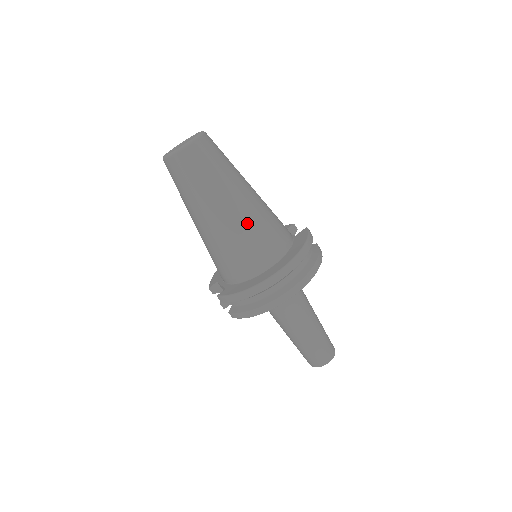
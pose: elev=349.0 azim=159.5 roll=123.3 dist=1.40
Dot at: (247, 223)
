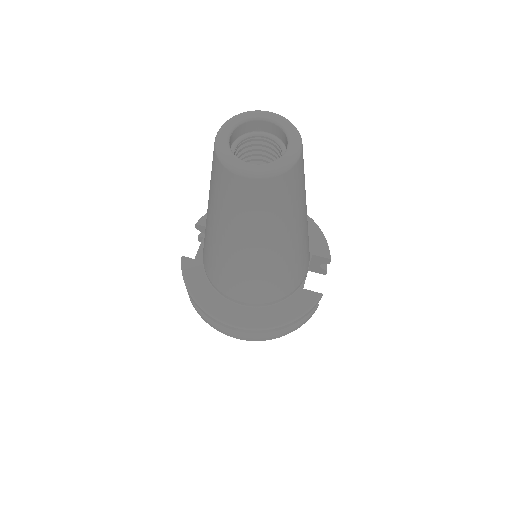
Dot at: (246, 272)
